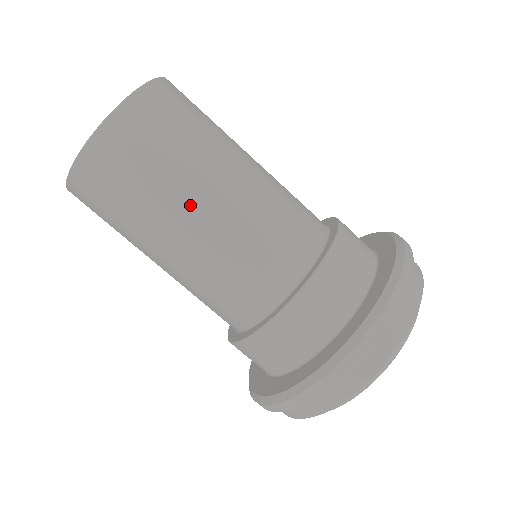
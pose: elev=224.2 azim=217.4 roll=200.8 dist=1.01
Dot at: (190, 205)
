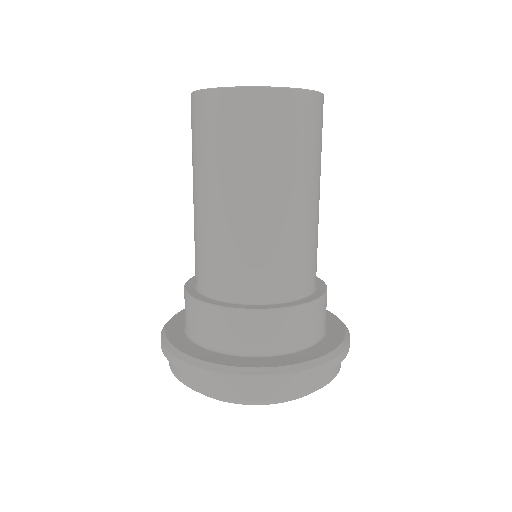
Dot at: (295, 190)
